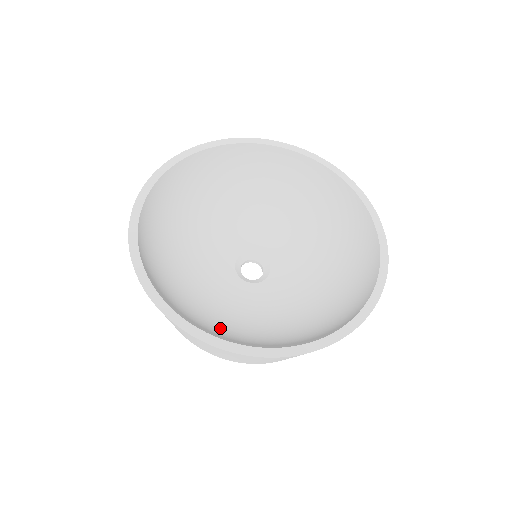
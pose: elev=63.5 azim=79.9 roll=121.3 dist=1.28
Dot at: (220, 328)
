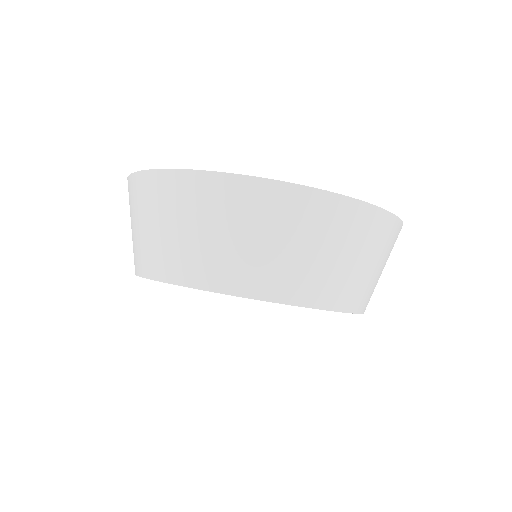
Dot at: occluded
